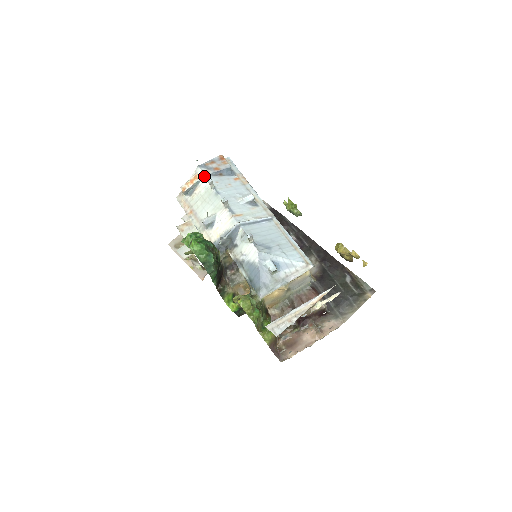
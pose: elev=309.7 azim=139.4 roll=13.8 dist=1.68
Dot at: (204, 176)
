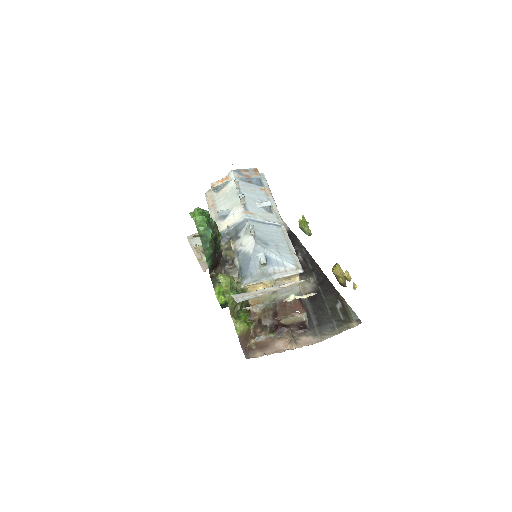
Dot at: (234, 178)
